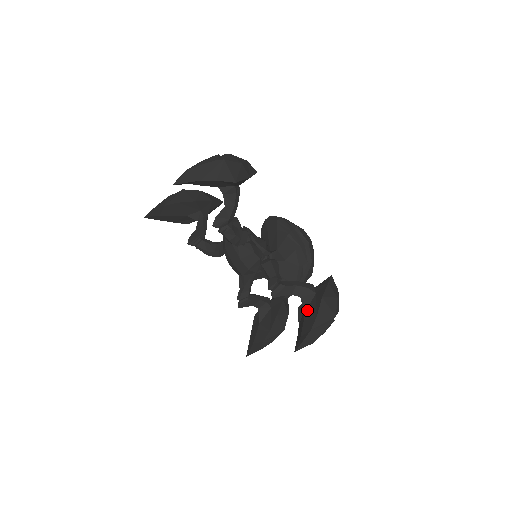
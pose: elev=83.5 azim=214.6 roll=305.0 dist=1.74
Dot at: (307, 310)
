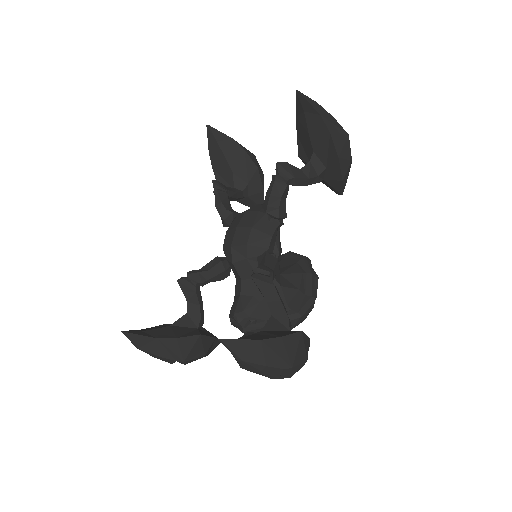
Dot at: (268, 330)
